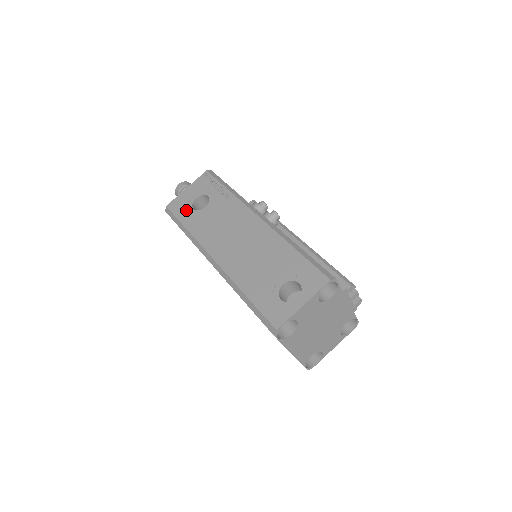
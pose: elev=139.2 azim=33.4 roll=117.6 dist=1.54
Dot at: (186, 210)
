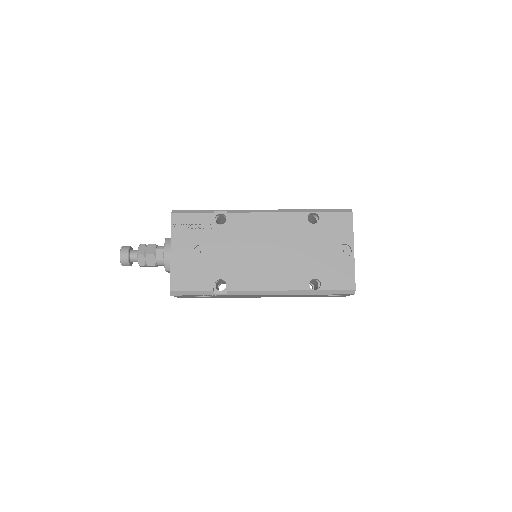
Dot at: occluded
